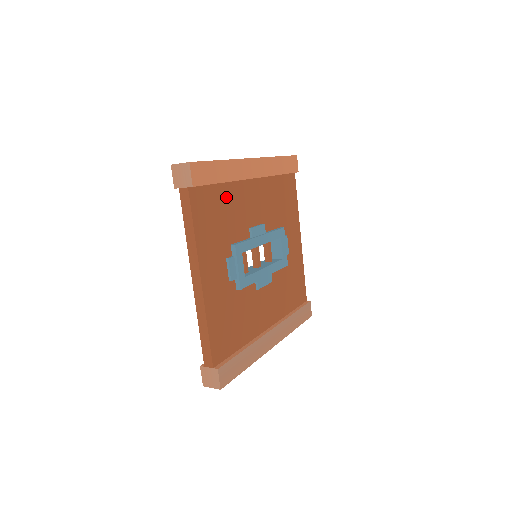
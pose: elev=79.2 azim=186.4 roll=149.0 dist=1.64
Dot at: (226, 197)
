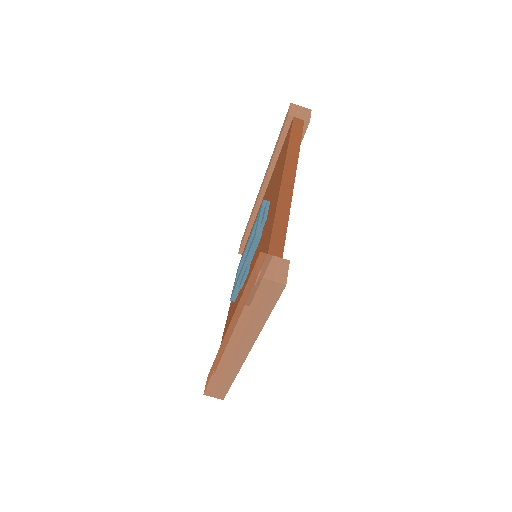
Dot at: occluded
